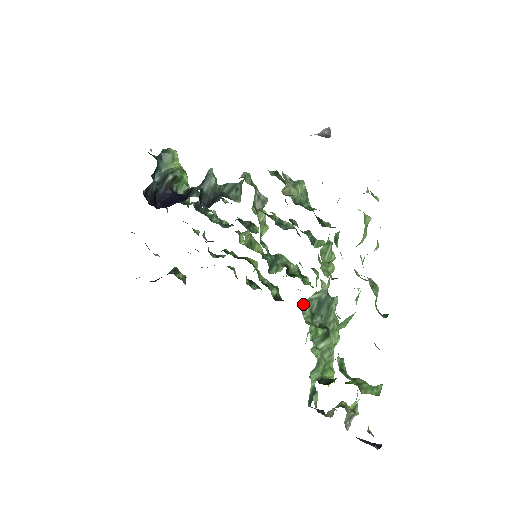
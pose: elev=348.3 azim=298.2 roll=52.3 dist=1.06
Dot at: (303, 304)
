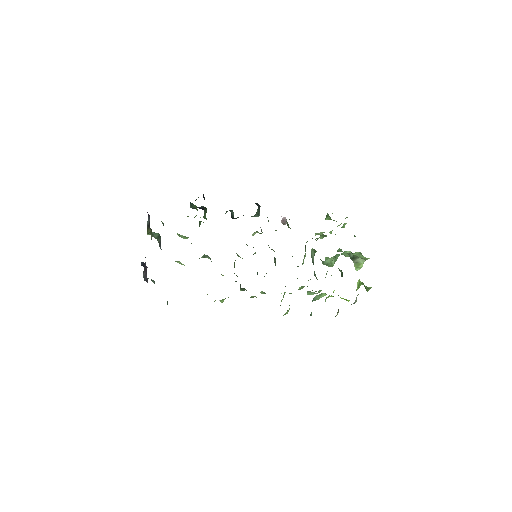
Dot at: (311, 250)
